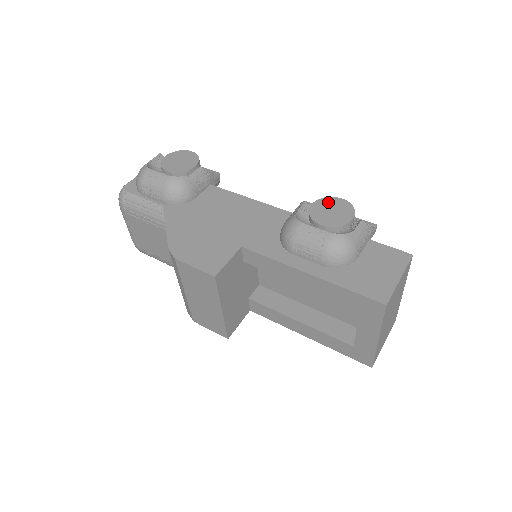
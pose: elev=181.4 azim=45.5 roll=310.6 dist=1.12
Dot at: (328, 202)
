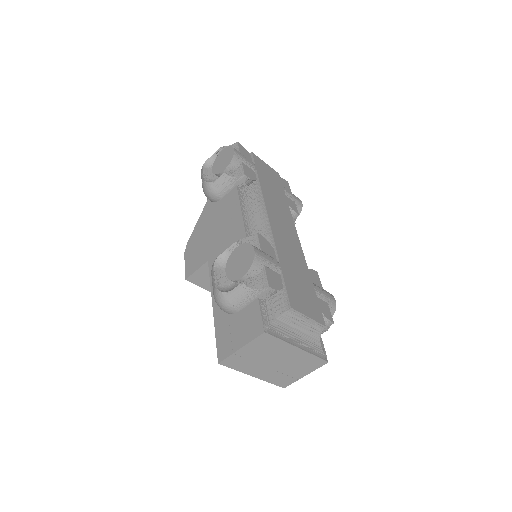
Dot at: (245, 250)
